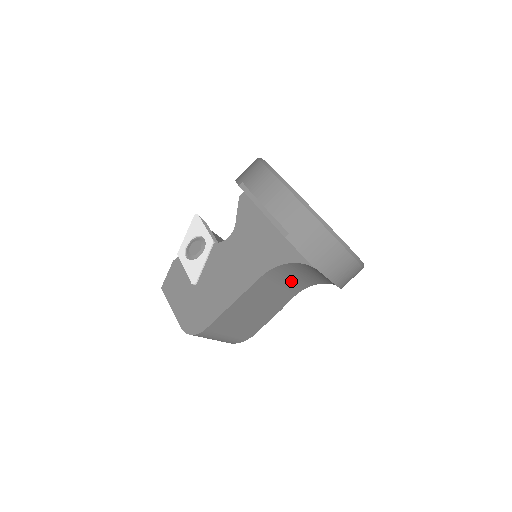
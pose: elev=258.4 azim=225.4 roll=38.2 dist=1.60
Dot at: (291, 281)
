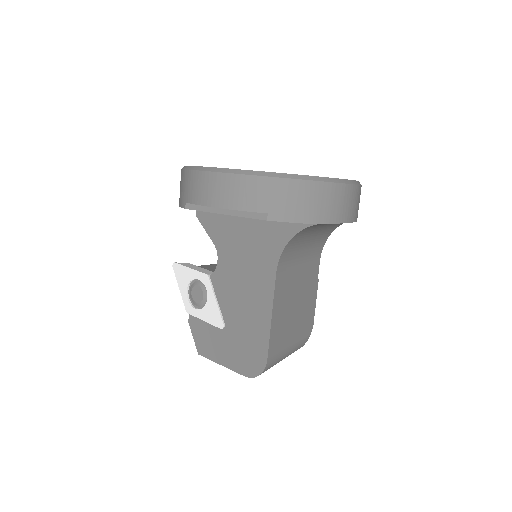
Dot at: (306, 252)
